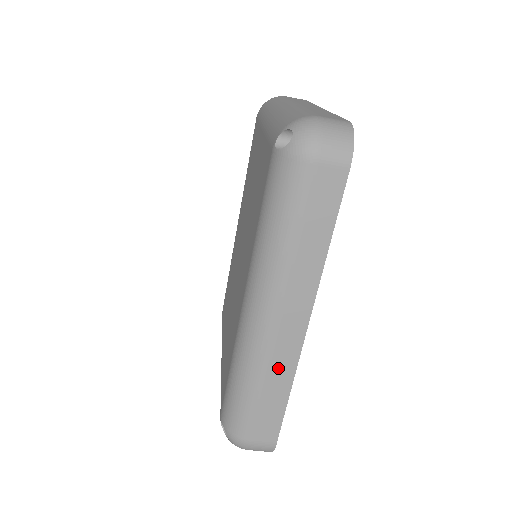
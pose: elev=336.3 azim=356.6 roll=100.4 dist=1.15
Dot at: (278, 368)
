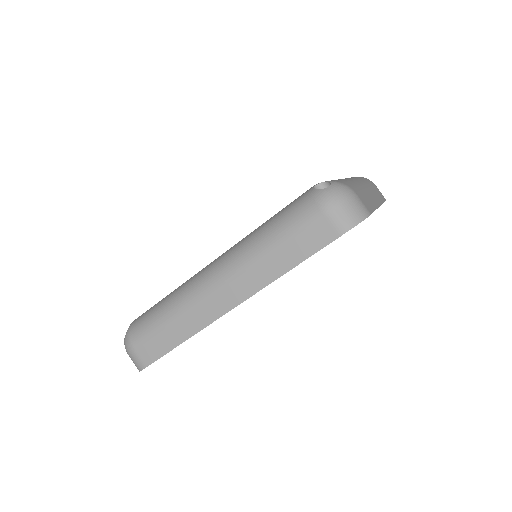
Dot at: (192, 318)
